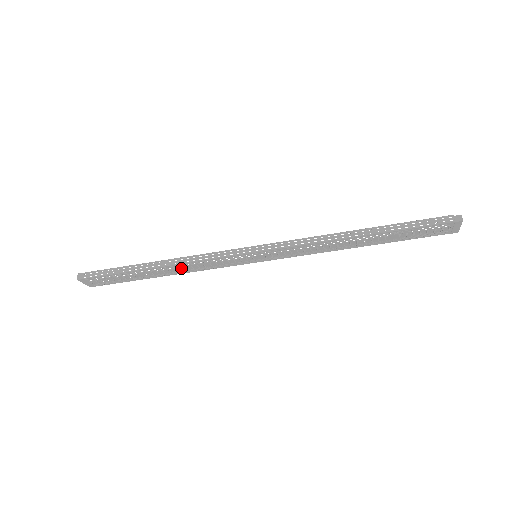
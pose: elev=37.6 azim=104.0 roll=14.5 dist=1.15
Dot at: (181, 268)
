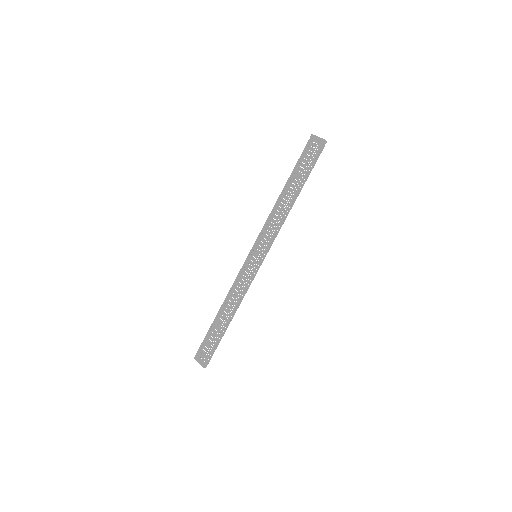
Dot at: (230, 300)
